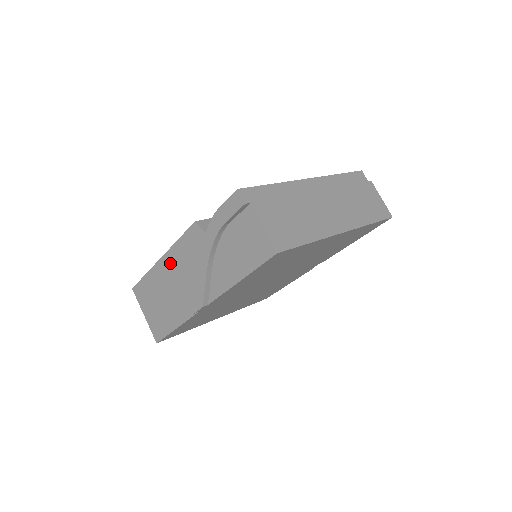
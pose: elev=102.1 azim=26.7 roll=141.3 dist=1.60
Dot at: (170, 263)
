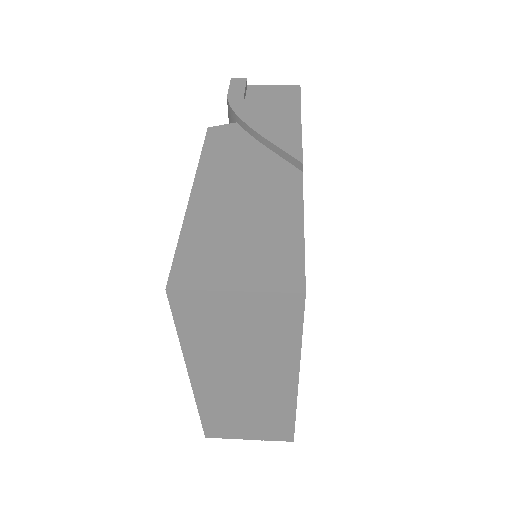
Dot at: (212, 179)
